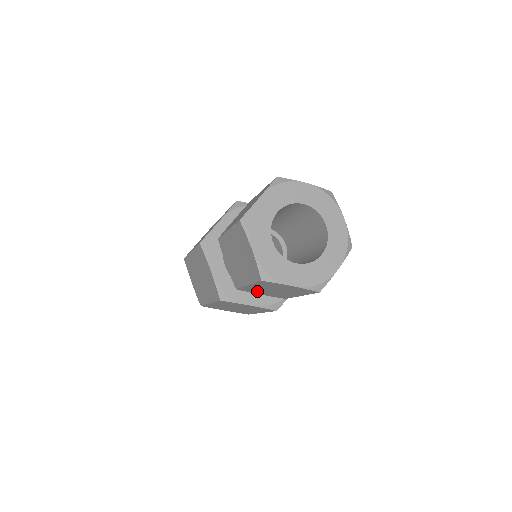
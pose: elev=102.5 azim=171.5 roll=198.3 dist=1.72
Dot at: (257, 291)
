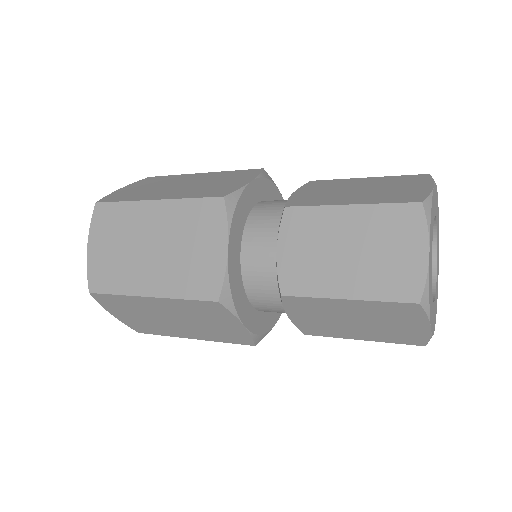
Dot at: occluded
